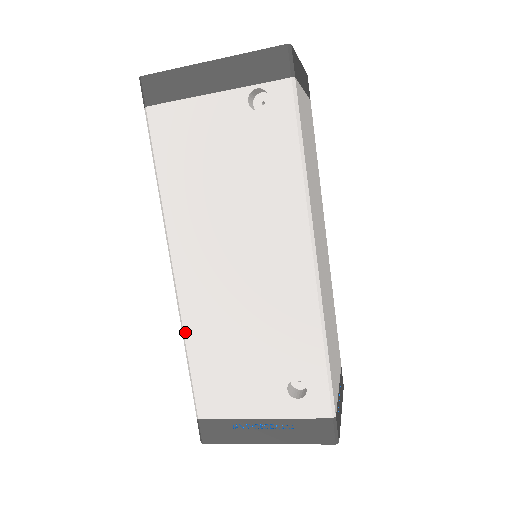
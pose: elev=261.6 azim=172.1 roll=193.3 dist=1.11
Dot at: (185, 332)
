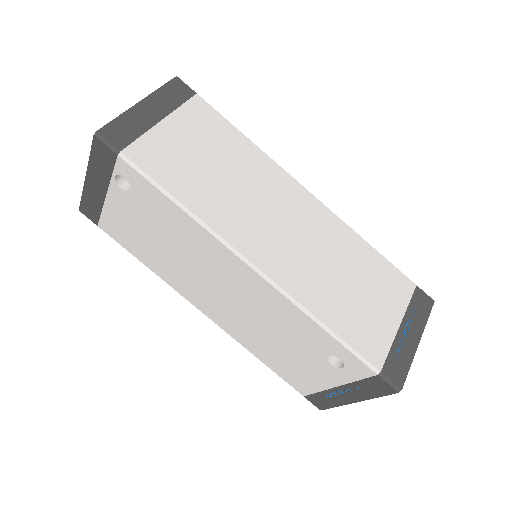
Dot at: (244, 346)
